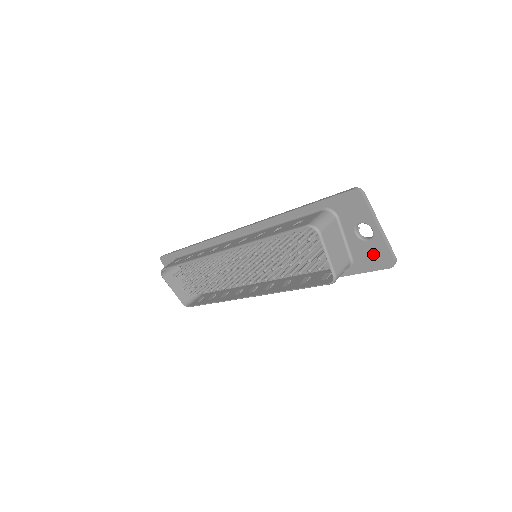
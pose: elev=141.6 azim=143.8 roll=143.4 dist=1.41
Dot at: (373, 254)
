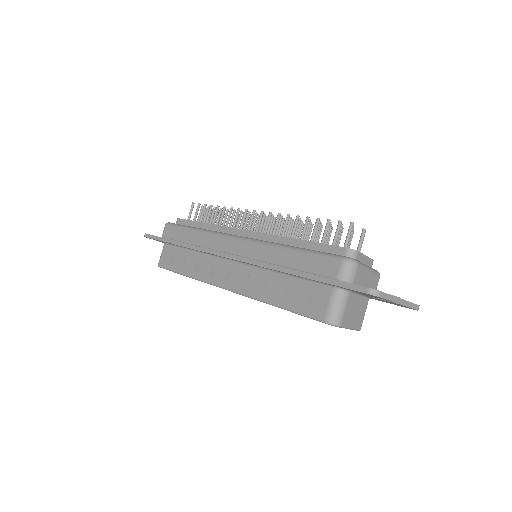
Dot at: occluded
